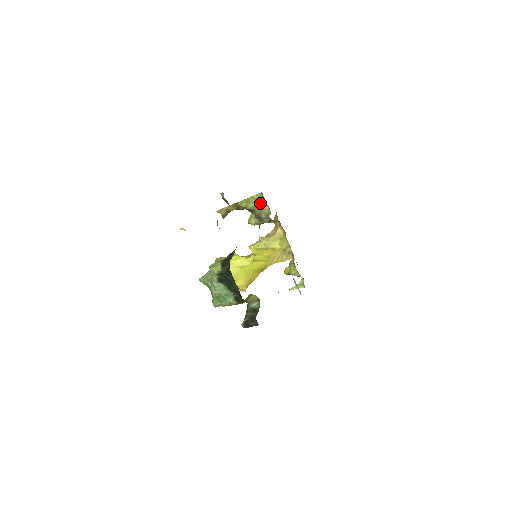
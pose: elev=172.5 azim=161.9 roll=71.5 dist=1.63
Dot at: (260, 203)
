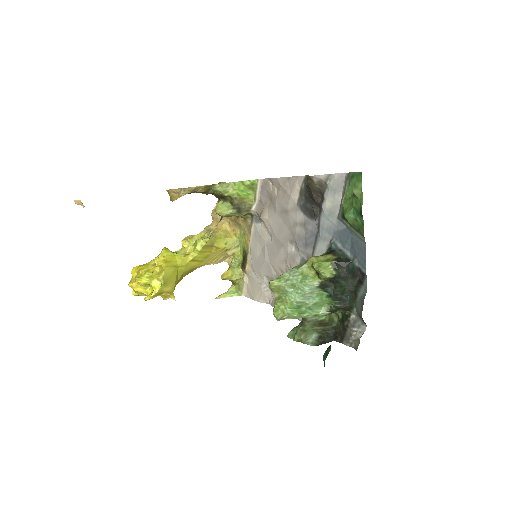
Dot at: (247, 191)
